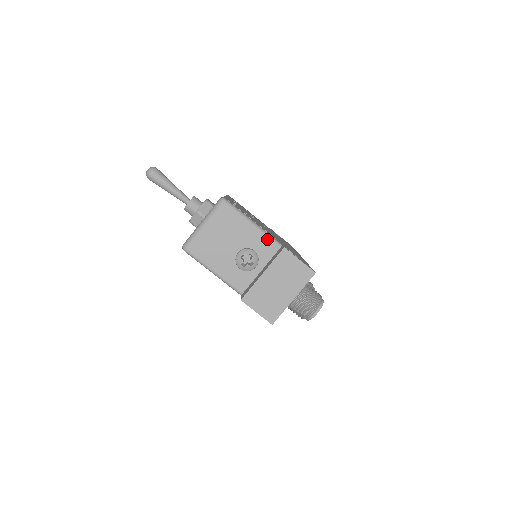
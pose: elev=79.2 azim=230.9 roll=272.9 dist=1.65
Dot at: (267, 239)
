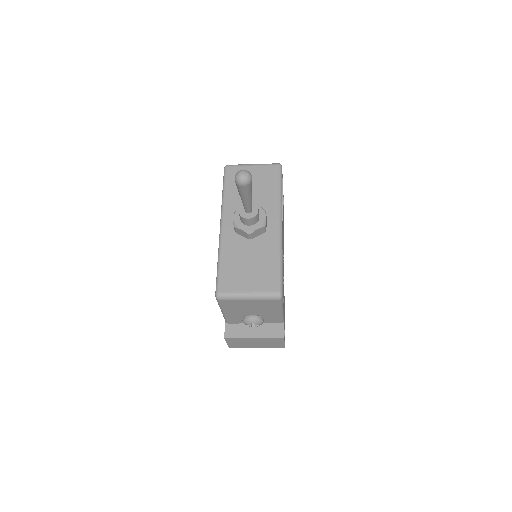
Dot at: (279, 319)
